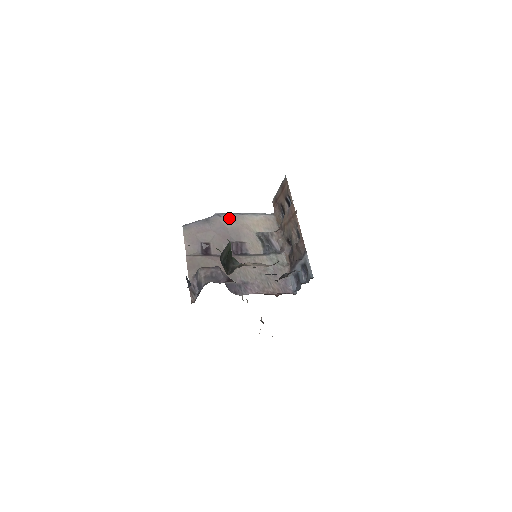
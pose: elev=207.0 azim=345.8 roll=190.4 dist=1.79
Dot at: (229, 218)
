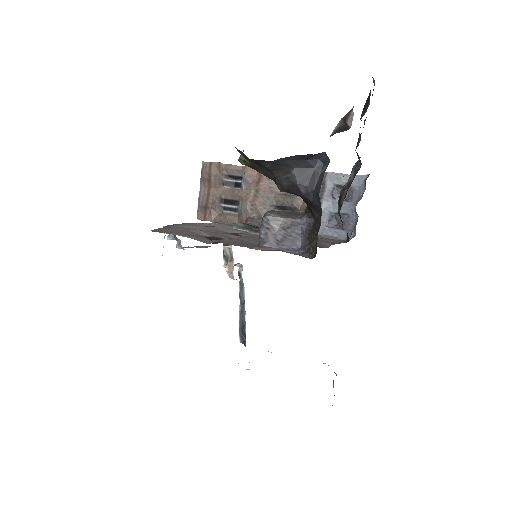
Dot at: (186, 225)
